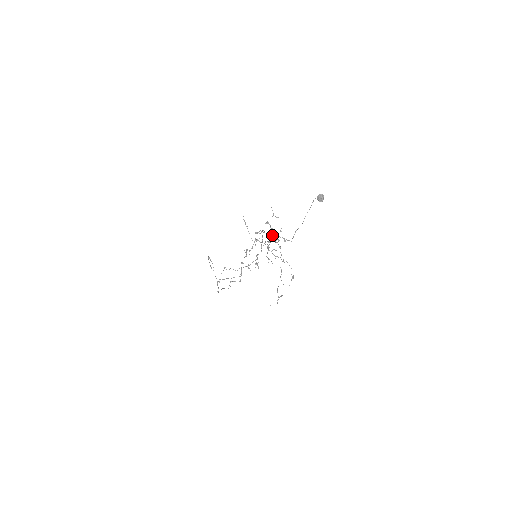
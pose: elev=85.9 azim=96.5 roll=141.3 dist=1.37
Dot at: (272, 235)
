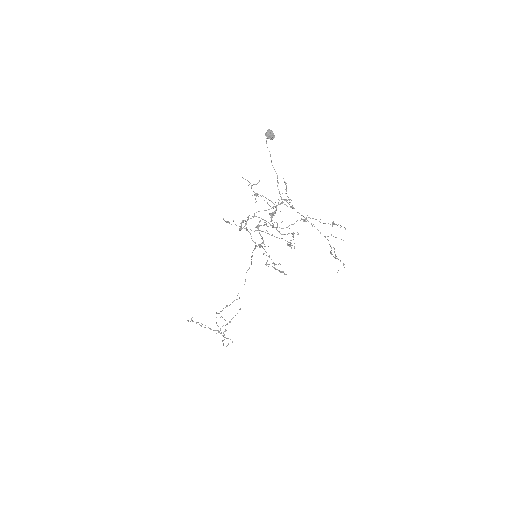
Dot at: occluded
